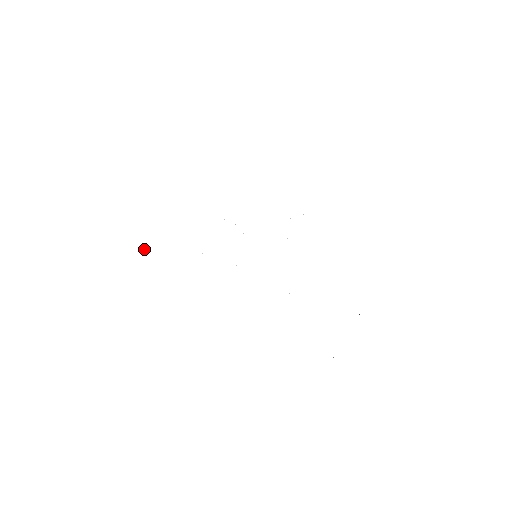
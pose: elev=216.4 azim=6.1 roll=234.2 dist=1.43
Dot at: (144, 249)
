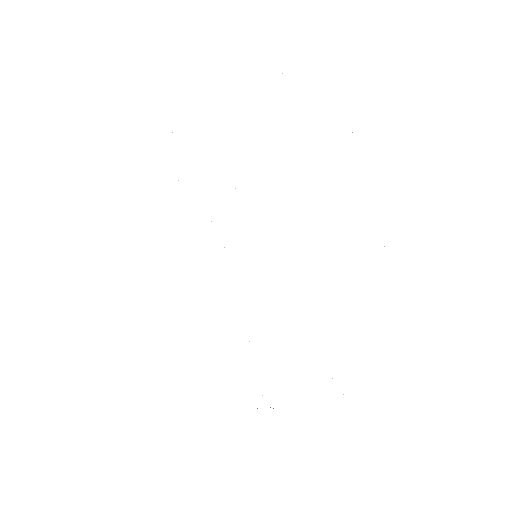
Dot at: occluded
